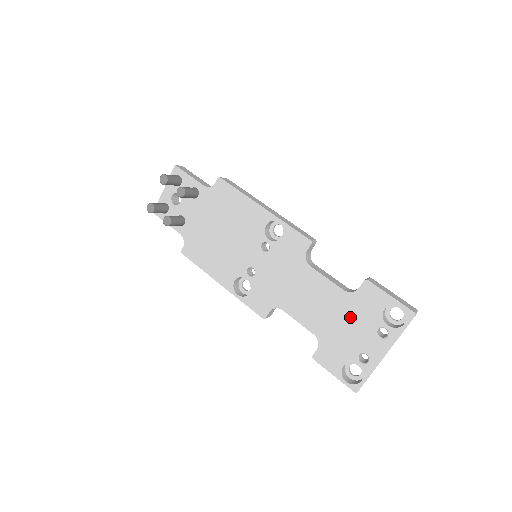
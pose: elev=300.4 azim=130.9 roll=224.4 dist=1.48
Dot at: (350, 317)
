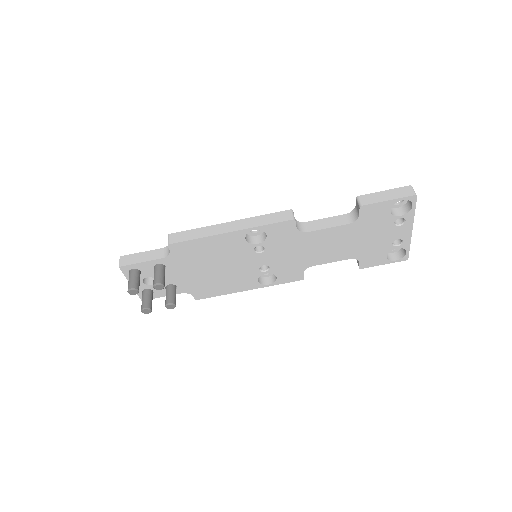
Dot at: (368, 233)
